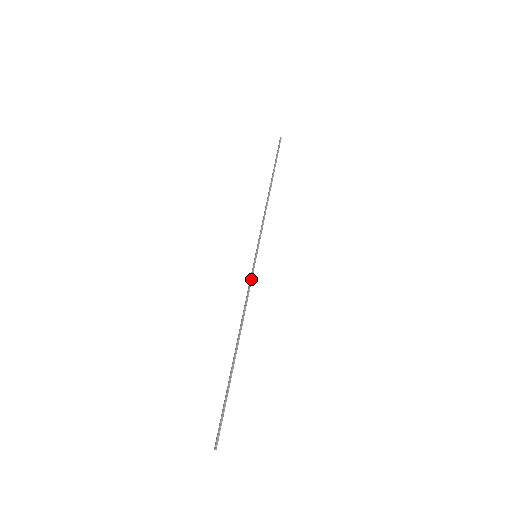
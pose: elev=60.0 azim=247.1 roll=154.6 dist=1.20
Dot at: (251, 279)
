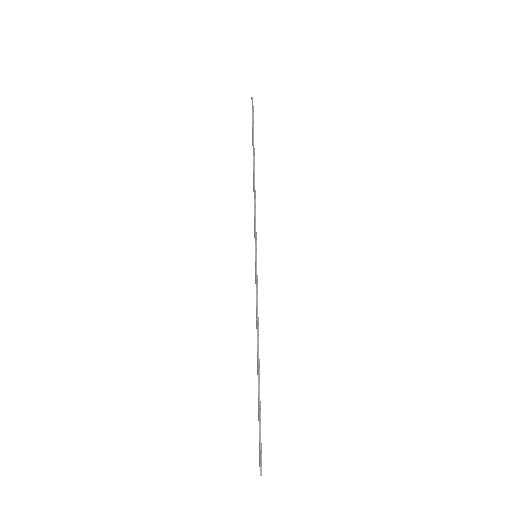
Dot at: (257, 285)
